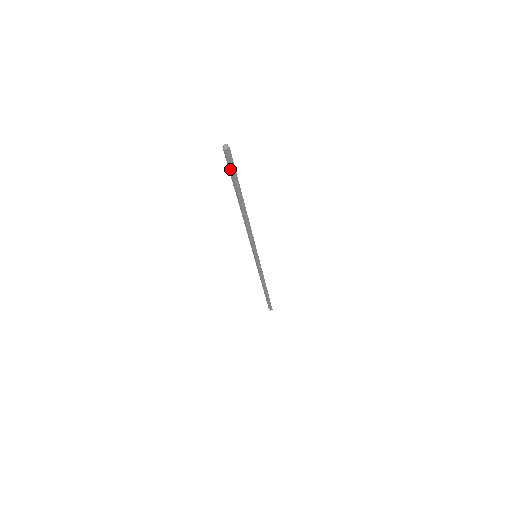
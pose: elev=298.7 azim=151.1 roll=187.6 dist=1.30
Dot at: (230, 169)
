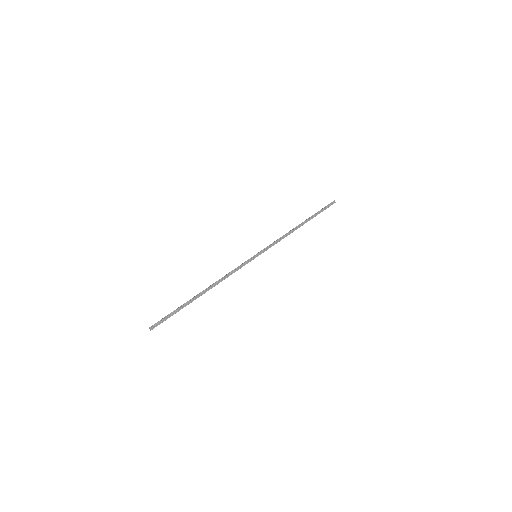
Dot at: occluded
